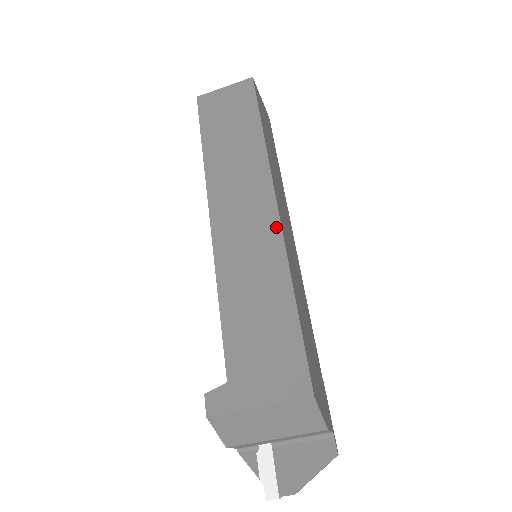
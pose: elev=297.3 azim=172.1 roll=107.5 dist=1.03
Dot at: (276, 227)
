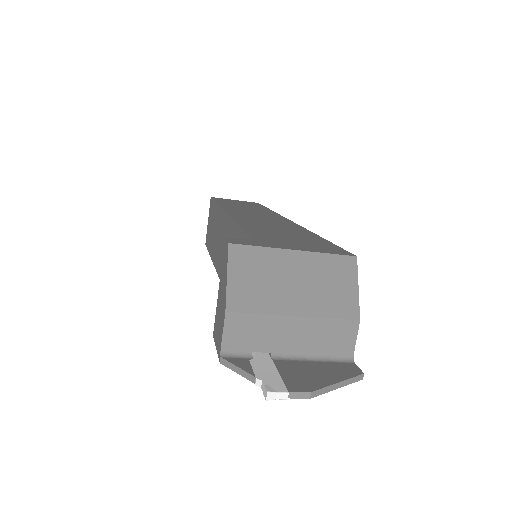
Dot at: (291, 222)
